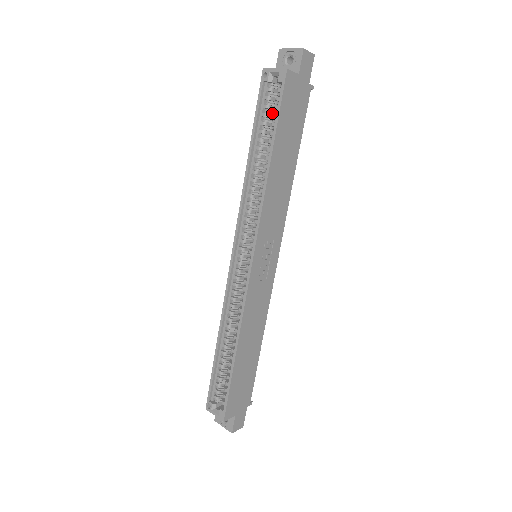
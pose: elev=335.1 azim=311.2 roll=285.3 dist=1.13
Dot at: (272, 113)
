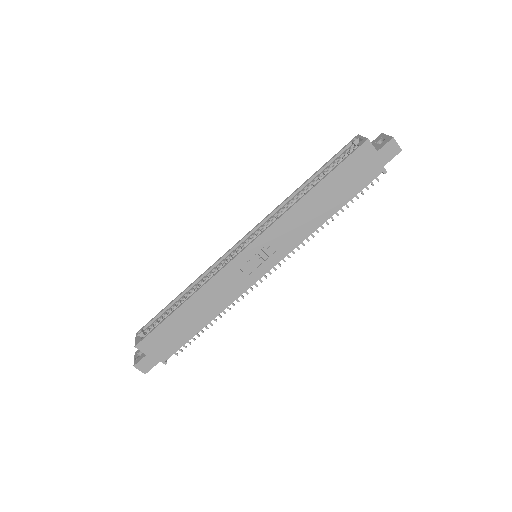
Dot at: occluded
